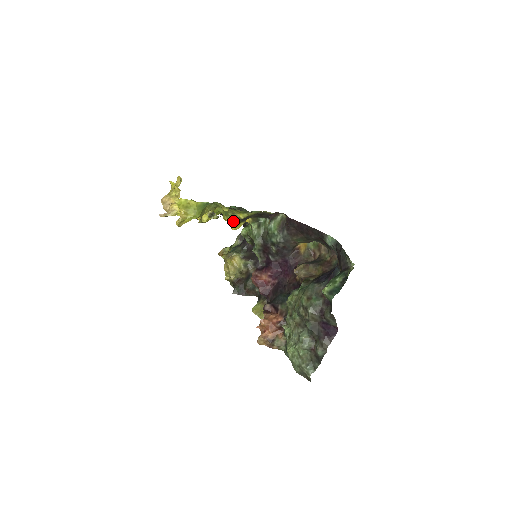
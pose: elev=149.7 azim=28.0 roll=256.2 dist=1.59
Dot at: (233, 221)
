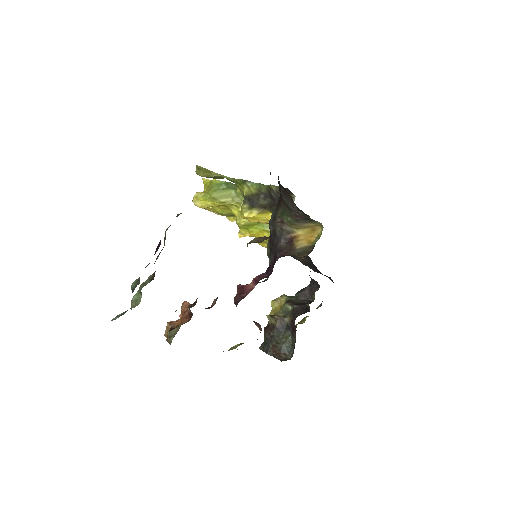
Dot at: (242, 204)
